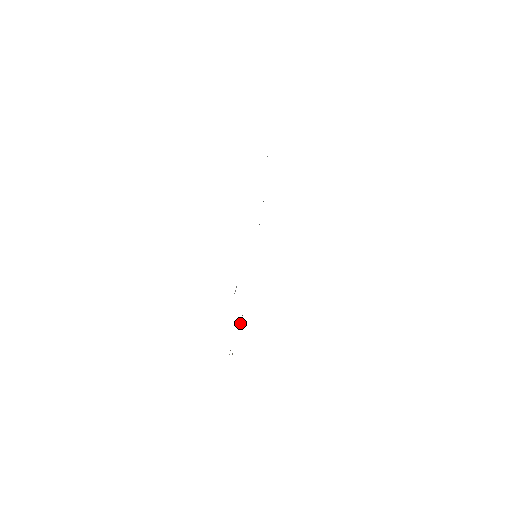
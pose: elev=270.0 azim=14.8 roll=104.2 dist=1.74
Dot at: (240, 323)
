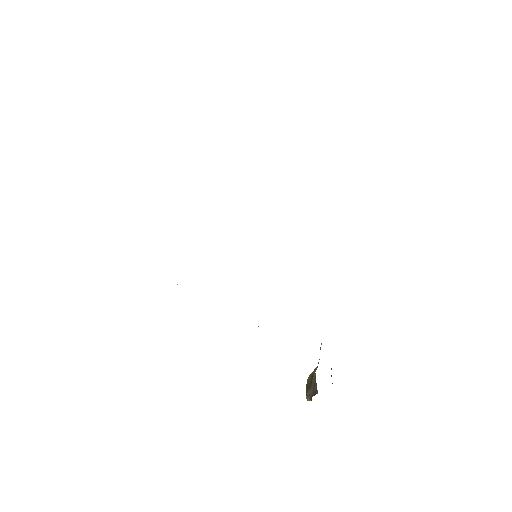
Dot at: occluded
